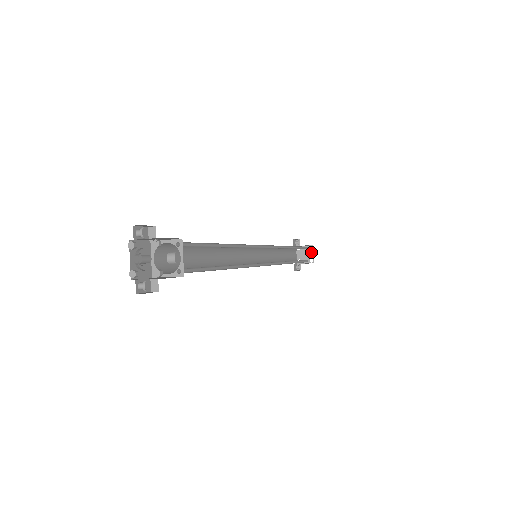
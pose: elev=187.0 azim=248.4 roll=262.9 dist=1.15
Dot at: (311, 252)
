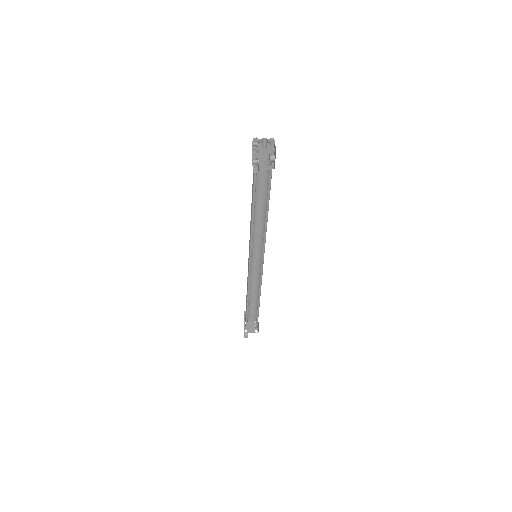
Dot at: occluded
